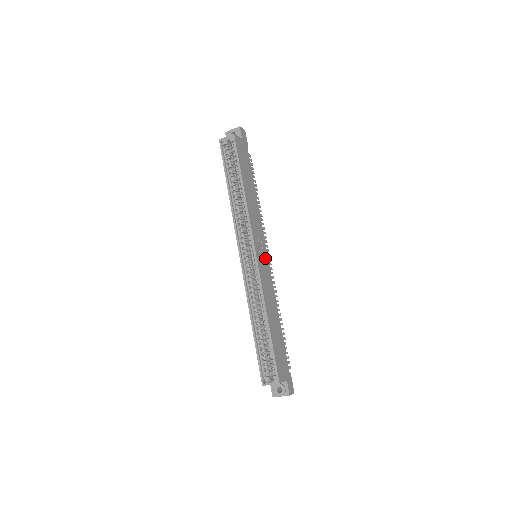
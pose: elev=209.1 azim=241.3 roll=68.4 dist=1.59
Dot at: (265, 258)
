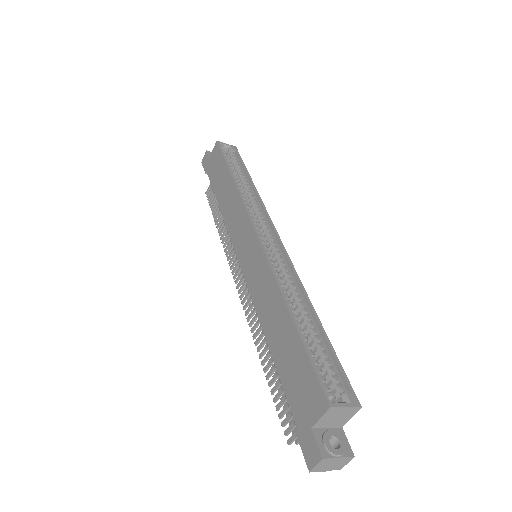
Dot at: occluded
